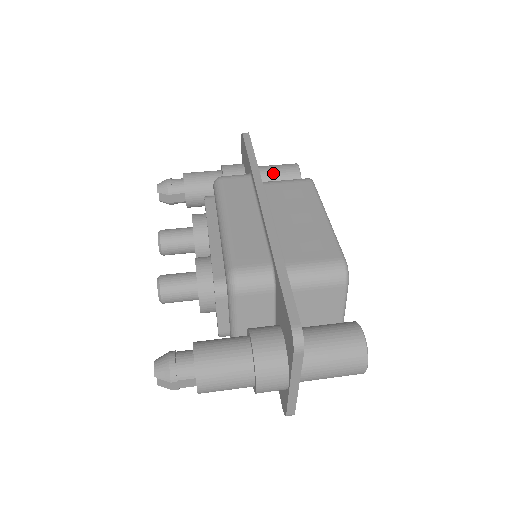
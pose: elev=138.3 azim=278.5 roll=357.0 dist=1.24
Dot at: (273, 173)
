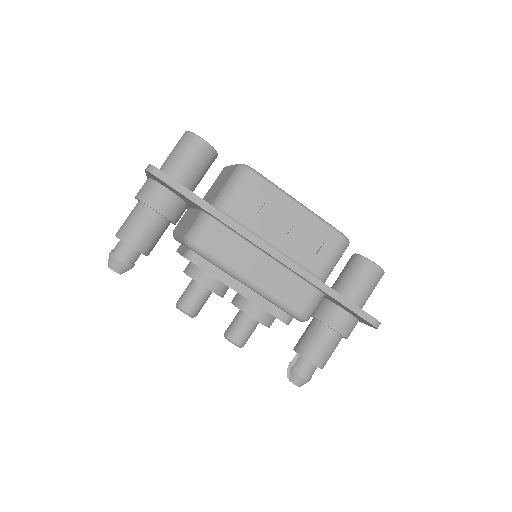
Dot at: (192, 169)
